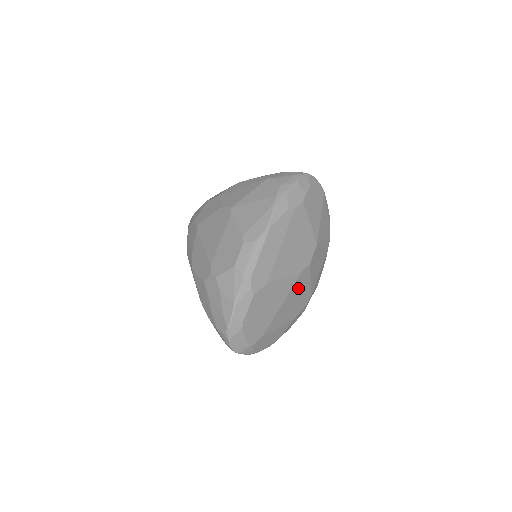
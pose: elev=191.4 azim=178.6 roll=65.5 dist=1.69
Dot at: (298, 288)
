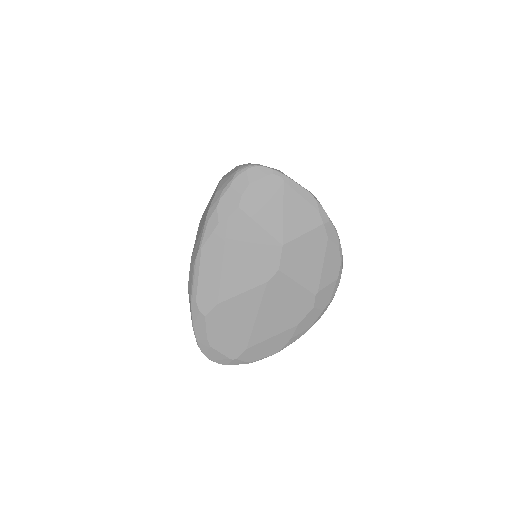
Dot at: (277, 296)
